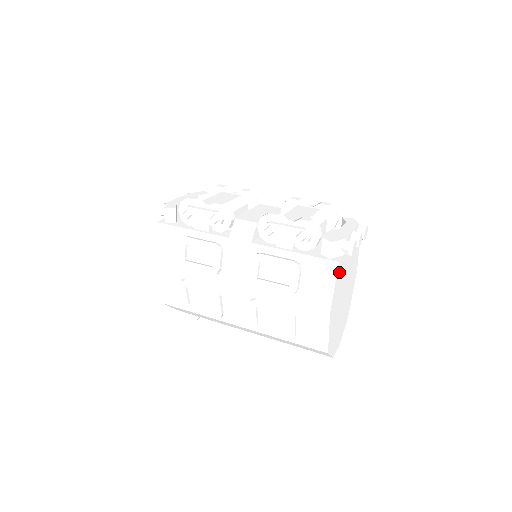
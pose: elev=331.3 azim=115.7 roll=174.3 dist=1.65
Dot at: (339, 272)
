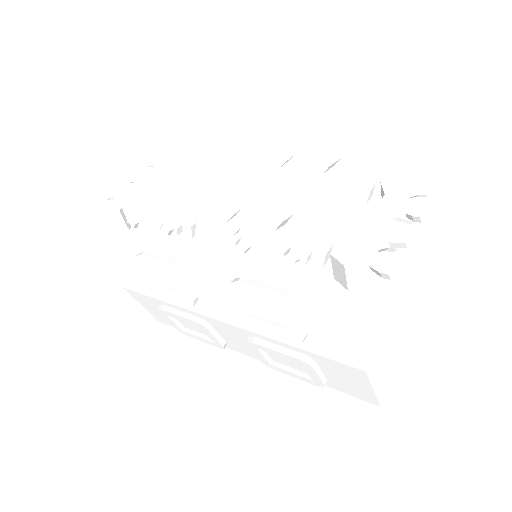
Dot at: (371, 306)
